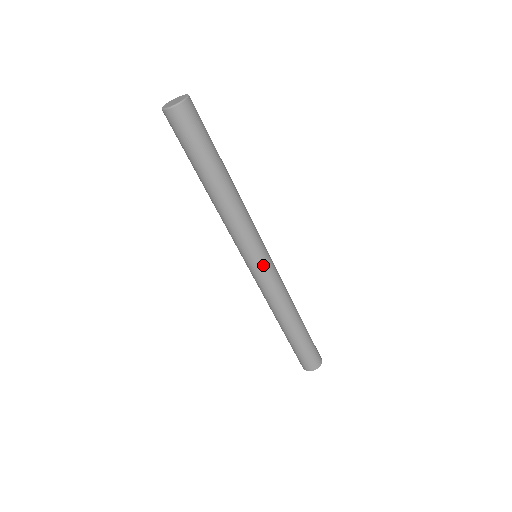
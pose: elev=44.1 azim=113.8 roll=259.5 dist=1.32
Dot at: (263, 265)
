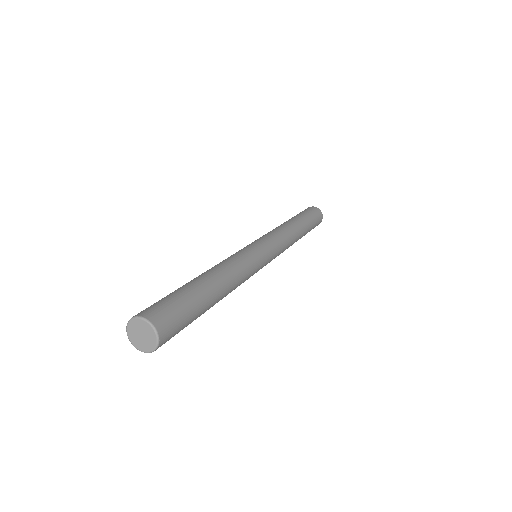
Dot at: occluded
